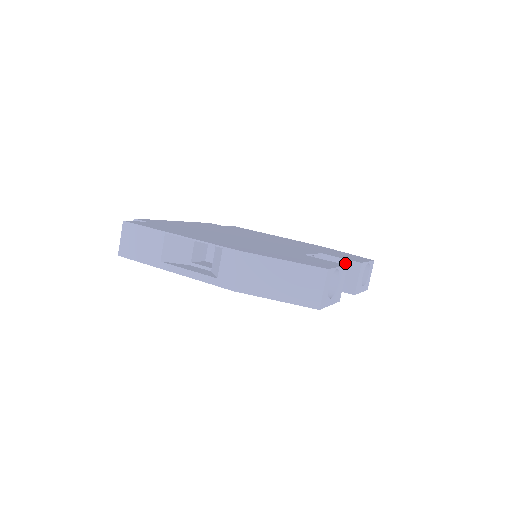
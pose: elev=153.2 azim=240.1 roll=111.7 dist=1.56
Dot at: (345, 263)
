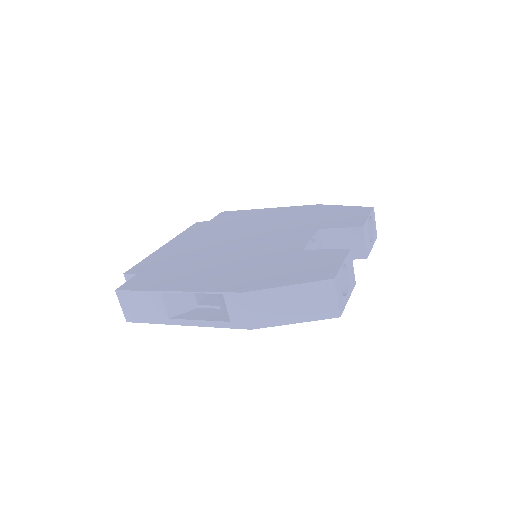
Dot at: (346, 232)
